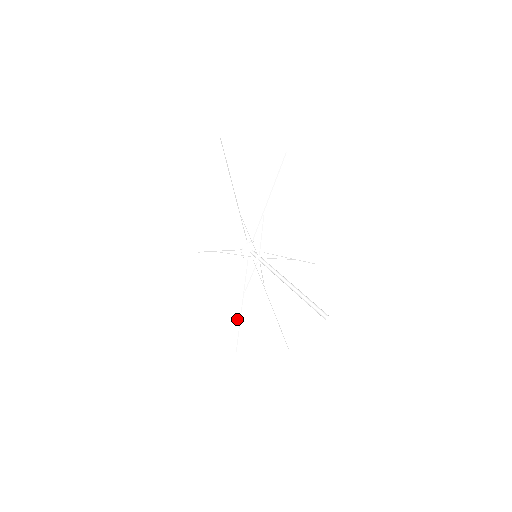
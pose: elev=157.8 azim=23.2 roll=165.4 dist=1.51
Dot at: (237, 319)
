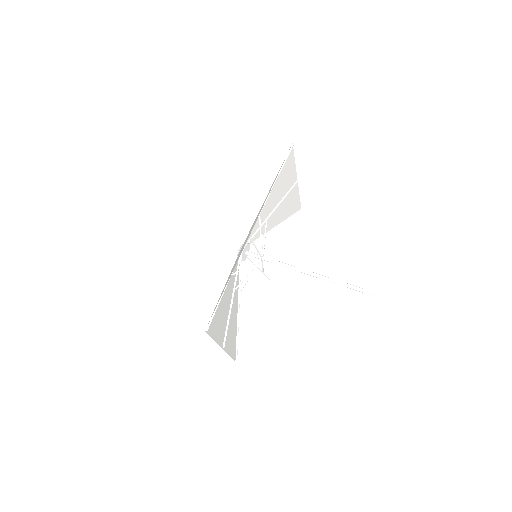
Dot at: (227, 314)
